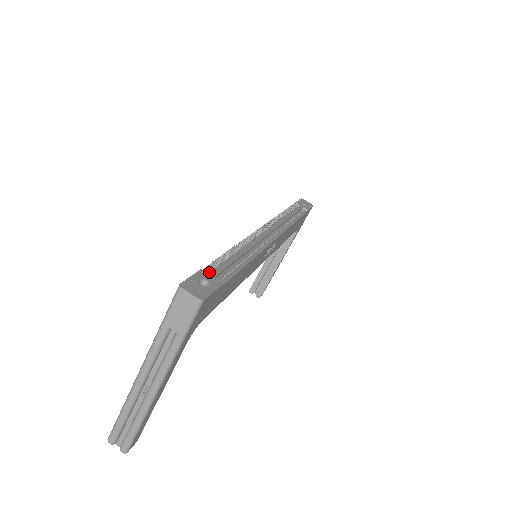
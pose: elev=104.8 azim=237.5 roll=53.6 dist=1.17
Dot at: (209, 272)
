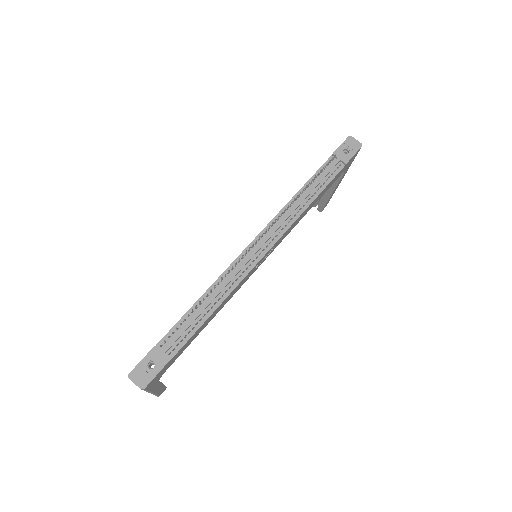
Dot at: (163, 344)
